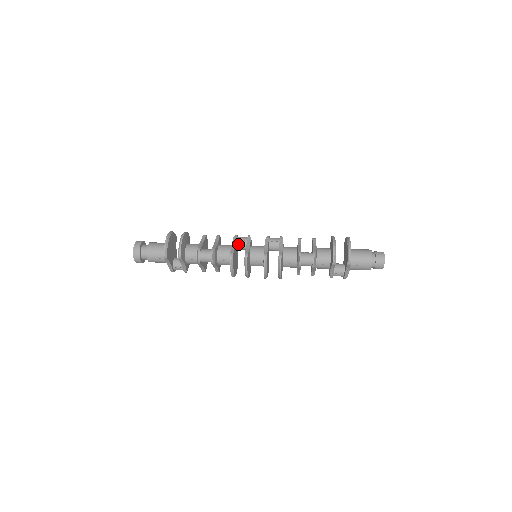
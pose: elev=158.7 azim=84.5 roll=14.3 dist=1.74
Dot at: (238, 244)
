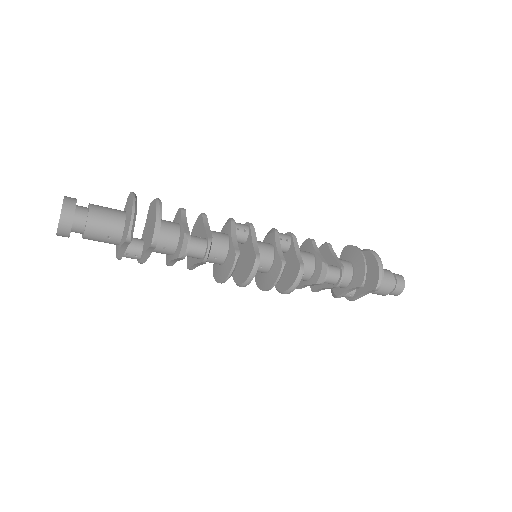
Dot at: occluded
